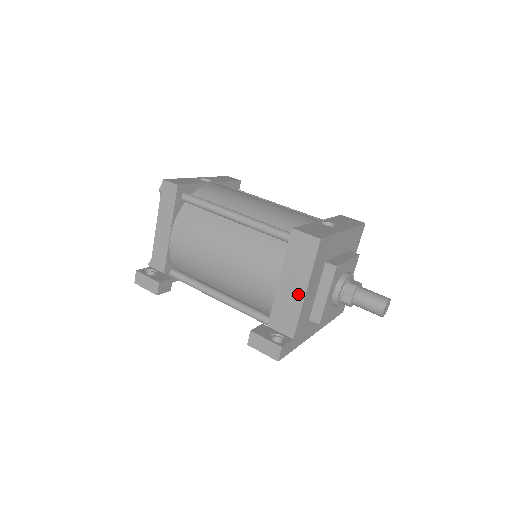
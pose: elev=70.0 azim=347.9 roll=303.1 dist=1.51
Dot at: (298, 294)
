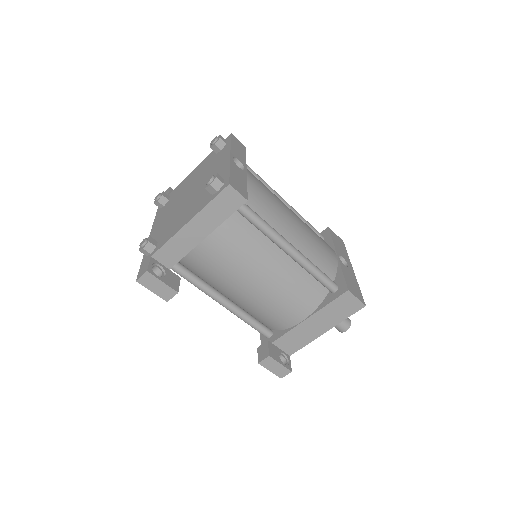
Dot at: (318, 332)
